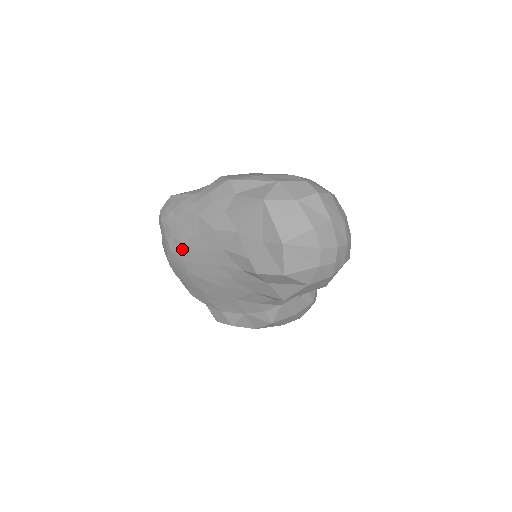
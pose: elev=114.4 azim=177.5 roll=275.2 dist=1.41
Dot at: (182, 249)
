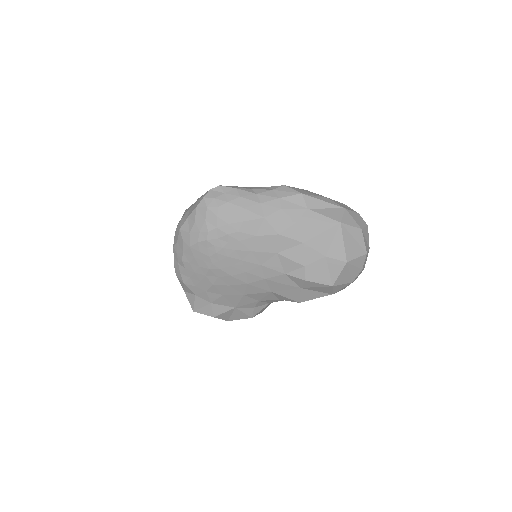
Dot at: (225, 242)
